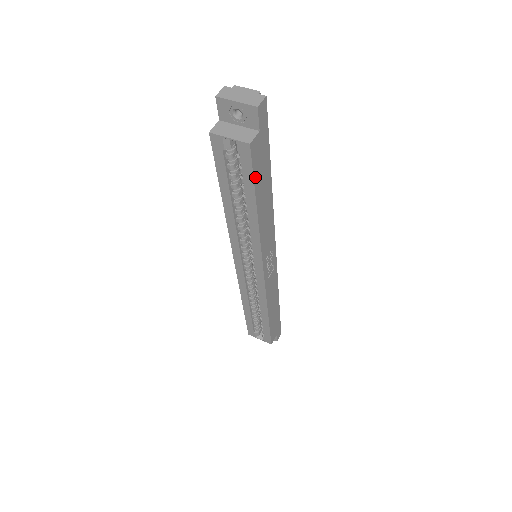
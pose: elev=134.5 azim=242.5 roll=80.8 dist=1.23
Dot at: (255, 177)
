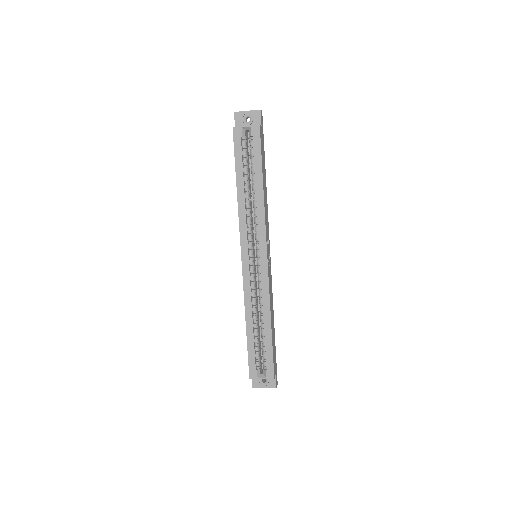
Dot at: (261, 154)
